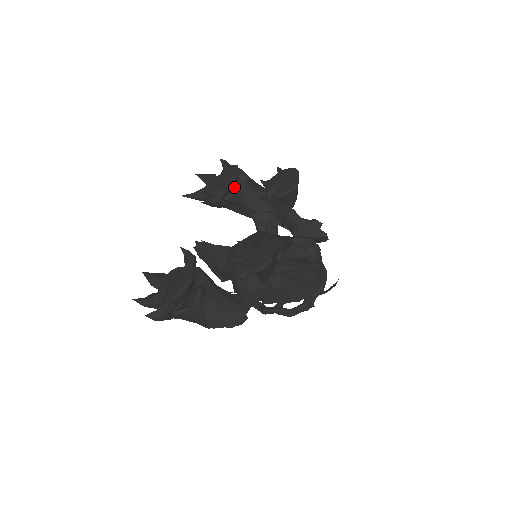
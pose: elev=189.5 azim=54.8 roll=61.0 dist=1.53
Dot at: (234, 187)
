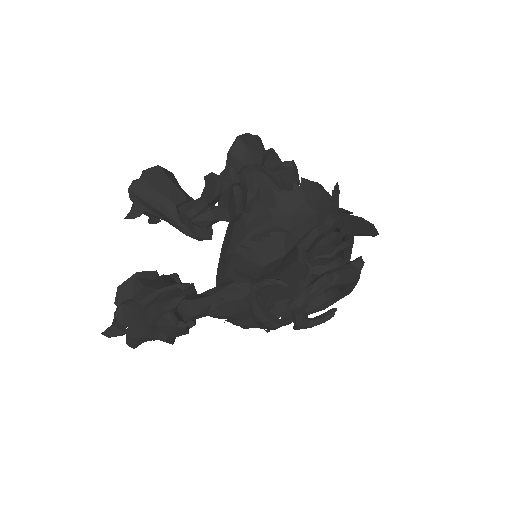
Dot at: occluded
